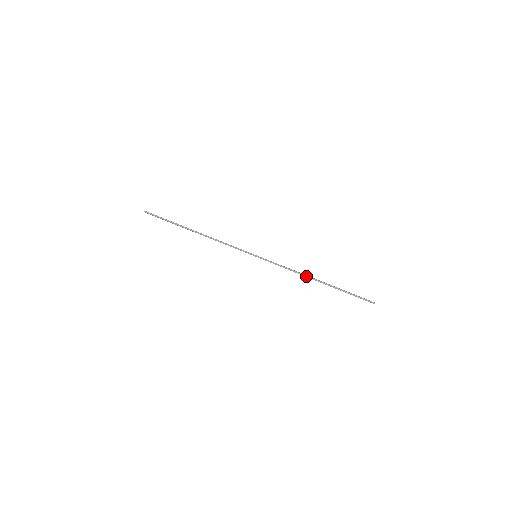
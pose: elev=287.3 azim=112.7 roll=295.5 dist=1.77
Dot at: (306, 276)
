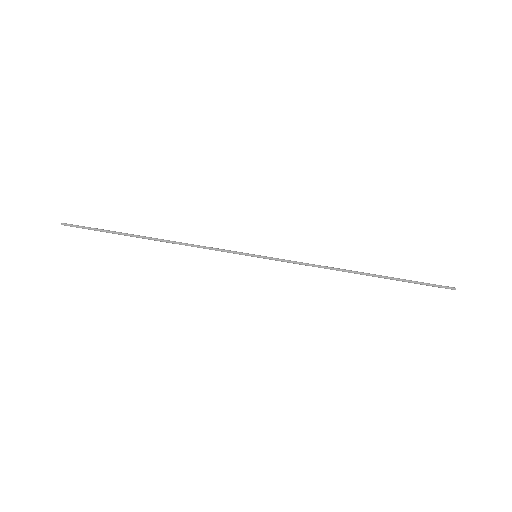
Dot at: occluded
